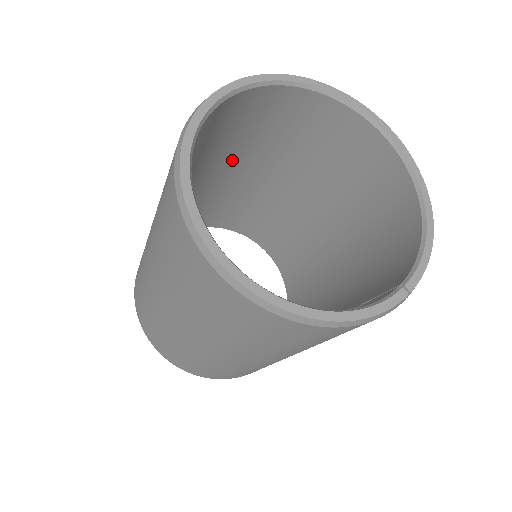
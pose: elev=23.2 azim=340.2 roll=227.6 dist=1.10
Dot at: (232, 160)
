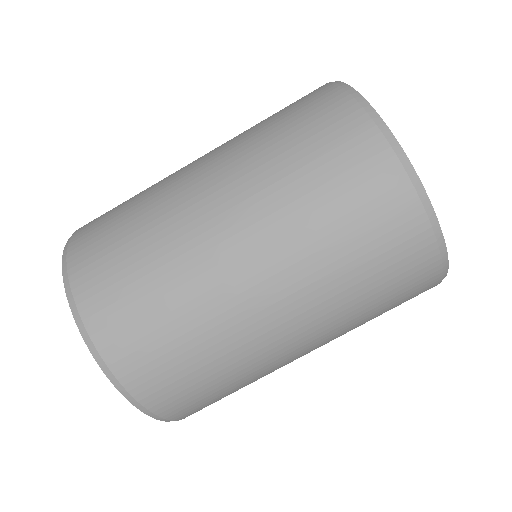
Dot at: occluded
